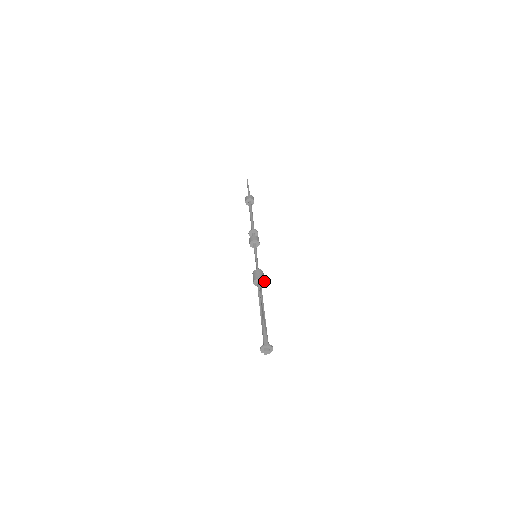
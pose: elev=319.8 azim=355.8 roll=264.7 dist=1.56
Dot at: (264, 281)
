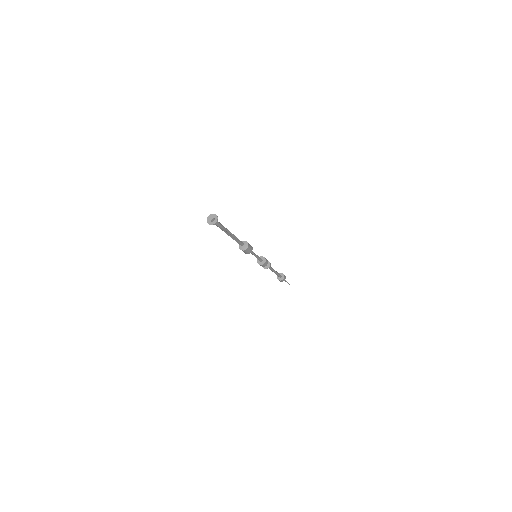
Dot at: (247, 248)
